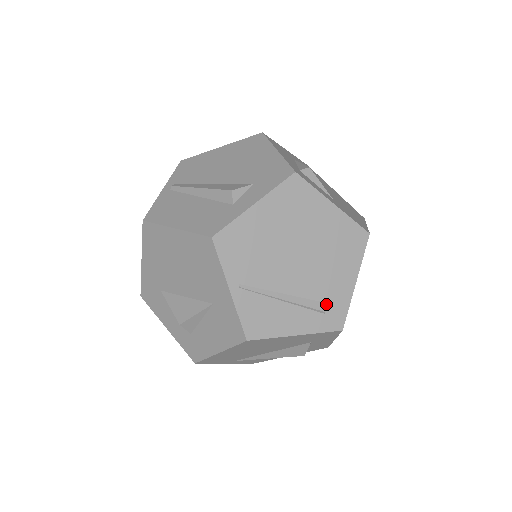
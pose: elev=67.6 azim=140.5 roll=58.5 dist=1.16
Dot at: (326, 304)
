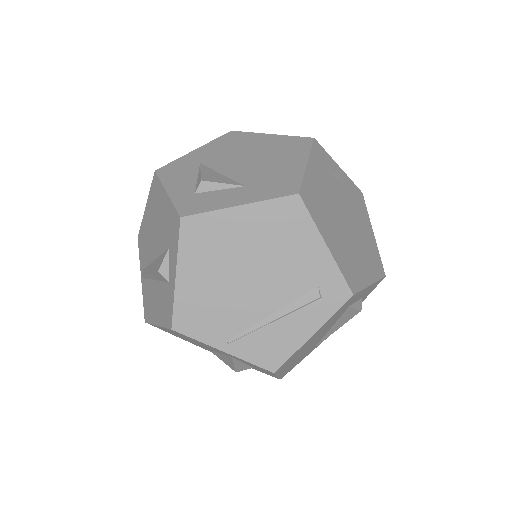
Dot at: (315, 289)
